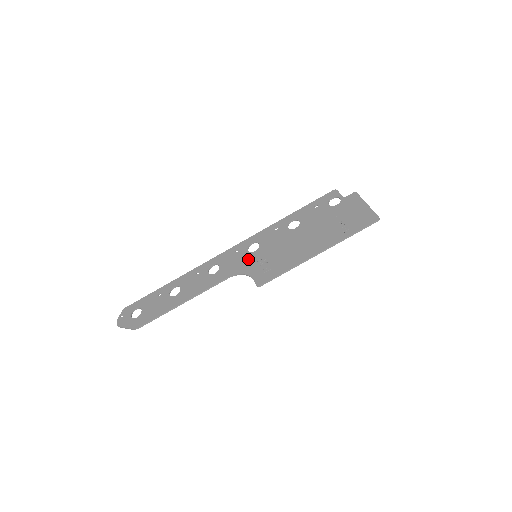
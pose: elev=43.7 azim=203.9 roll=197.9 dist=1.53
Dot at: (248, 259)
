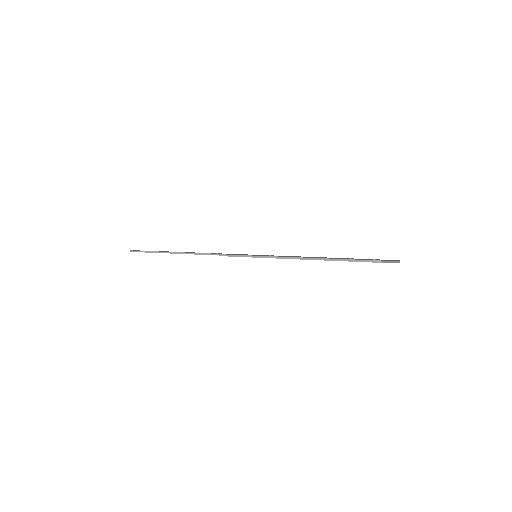
Dot at: occluded
